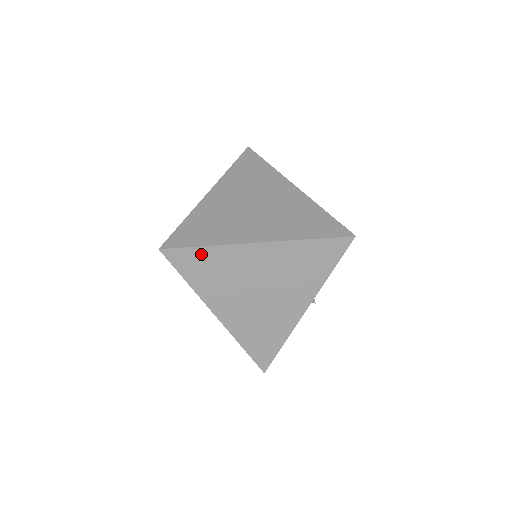
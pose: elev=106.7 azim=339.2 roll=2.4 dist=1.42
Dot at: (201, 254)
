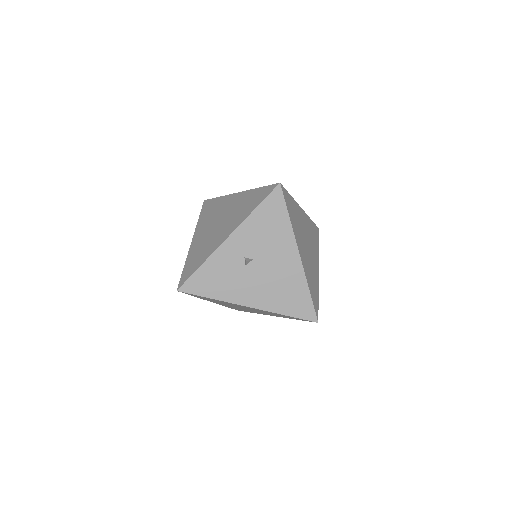
Dot at: (214, 202)
